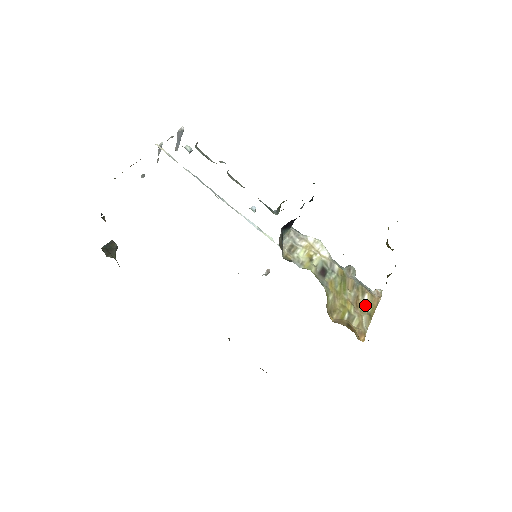
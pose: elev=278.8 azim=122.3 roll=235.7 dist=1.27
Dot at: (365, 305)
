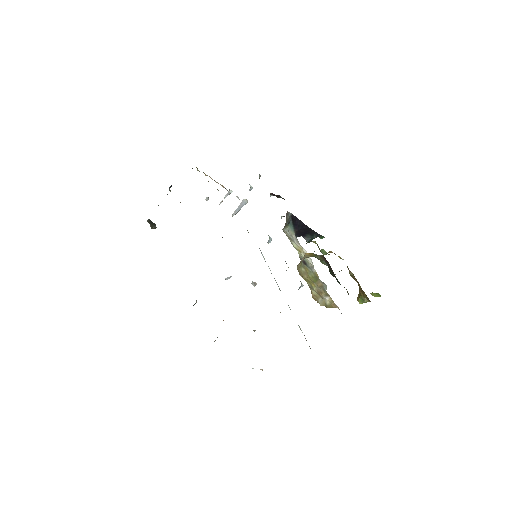
Dot at: (325, 299)
